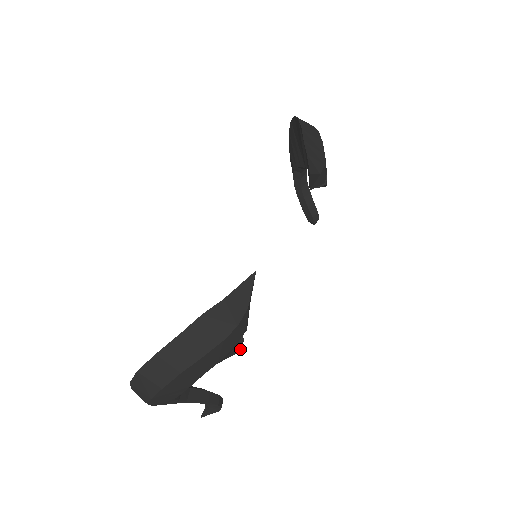
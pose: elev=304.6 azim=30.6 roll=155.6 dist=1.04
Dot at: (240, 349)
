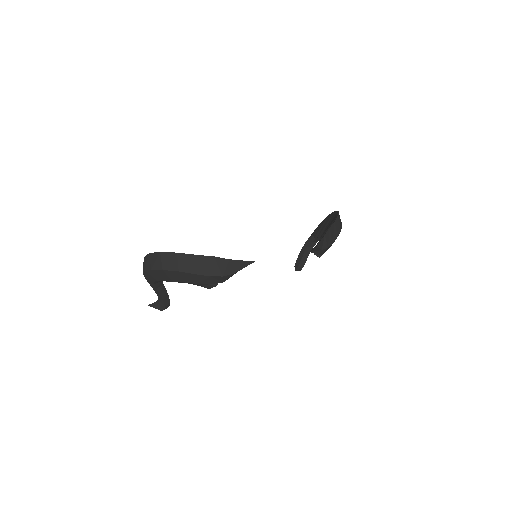
Dot at: occluded
